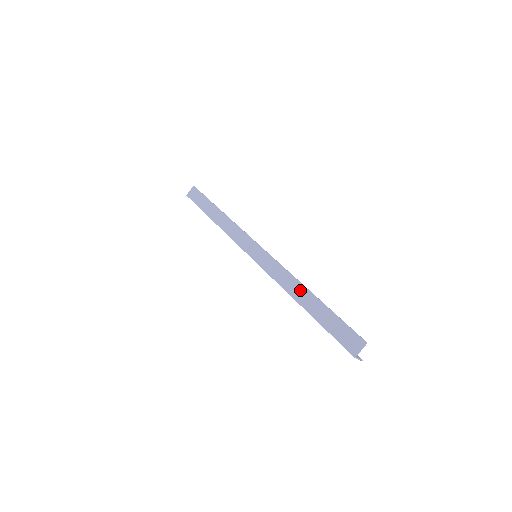
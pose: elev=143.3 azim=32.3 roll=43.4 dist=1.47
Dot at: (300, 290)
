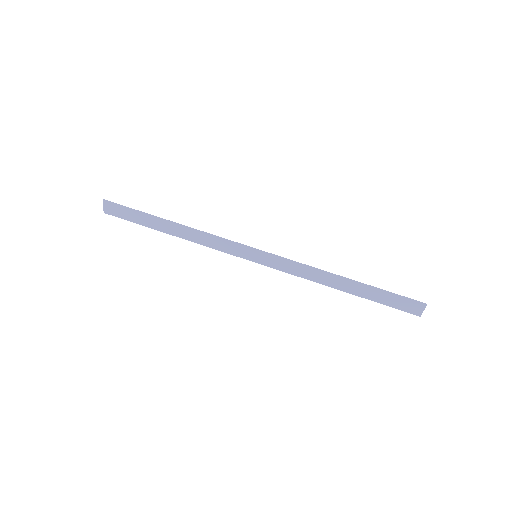
Dot at: (333, 280)
